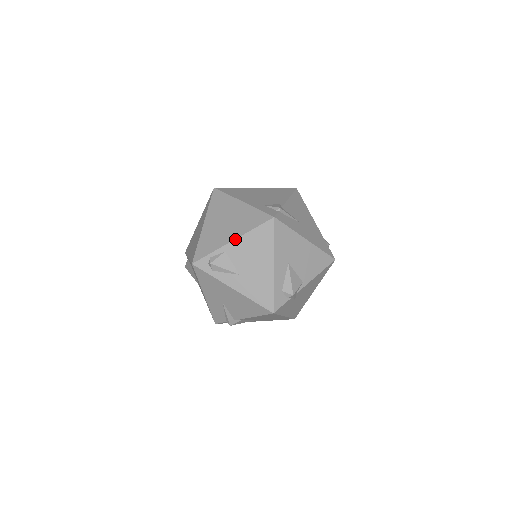
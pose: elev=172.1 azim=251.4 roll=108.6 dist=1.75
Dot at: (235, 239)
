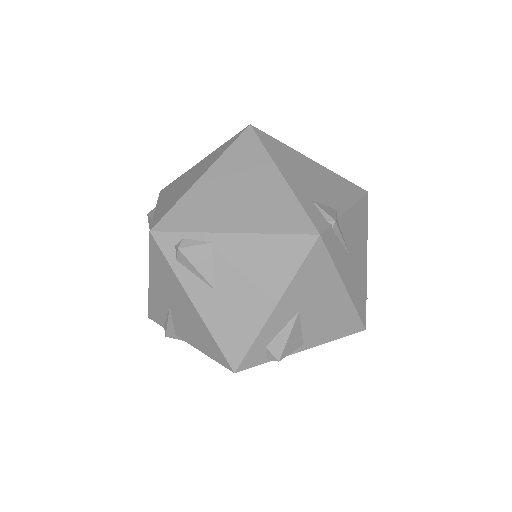
Dot at: (238, 233)
